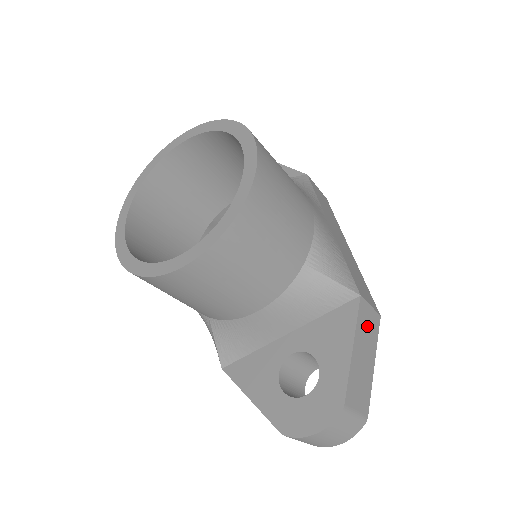
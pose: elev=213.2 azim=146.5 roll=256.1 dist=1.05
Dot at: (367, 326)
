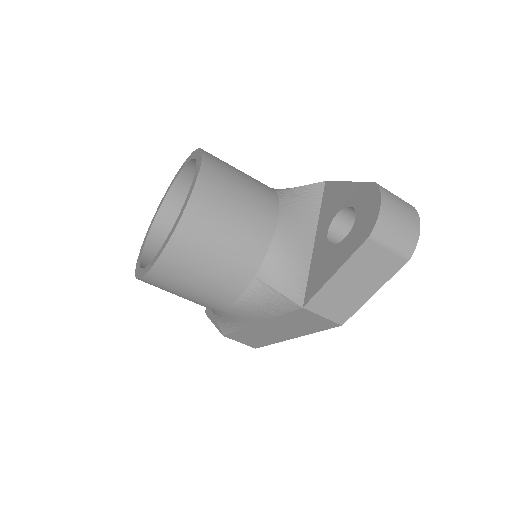
Dot at: occluded
